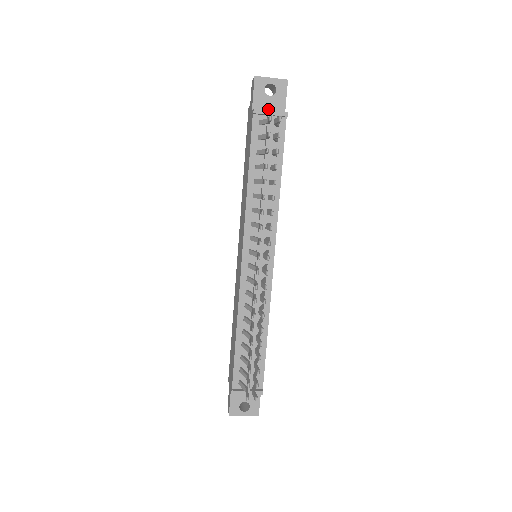
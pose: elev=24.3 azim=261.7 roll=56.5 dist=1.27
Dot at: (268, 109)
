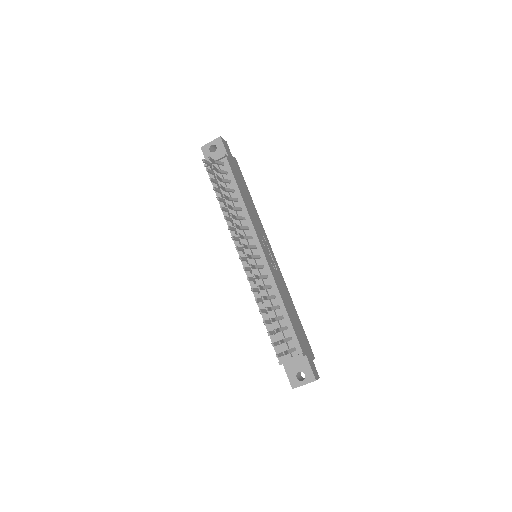
Dot at: occluded
